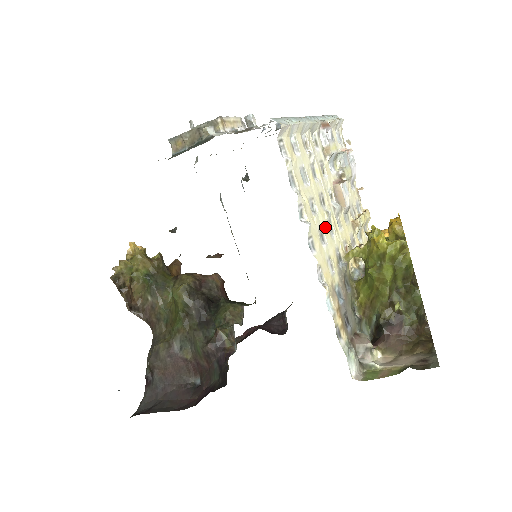
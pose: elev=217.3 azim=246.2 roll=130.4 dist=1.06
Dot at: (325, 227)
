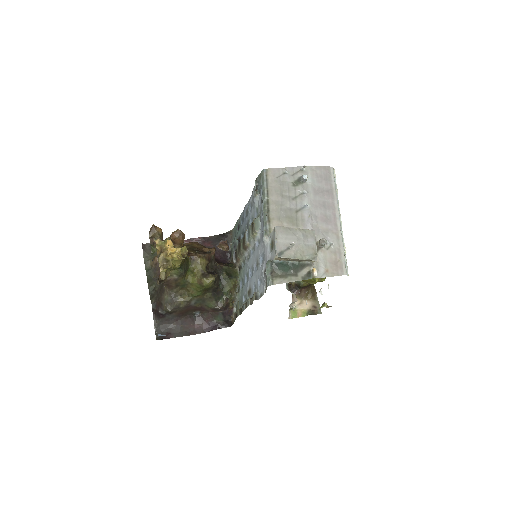
Dot at: occluded
